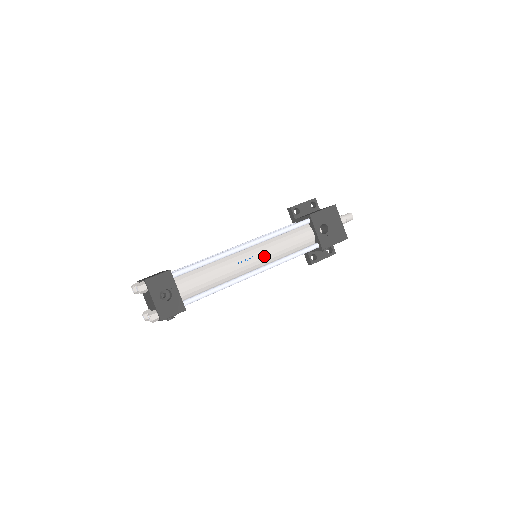
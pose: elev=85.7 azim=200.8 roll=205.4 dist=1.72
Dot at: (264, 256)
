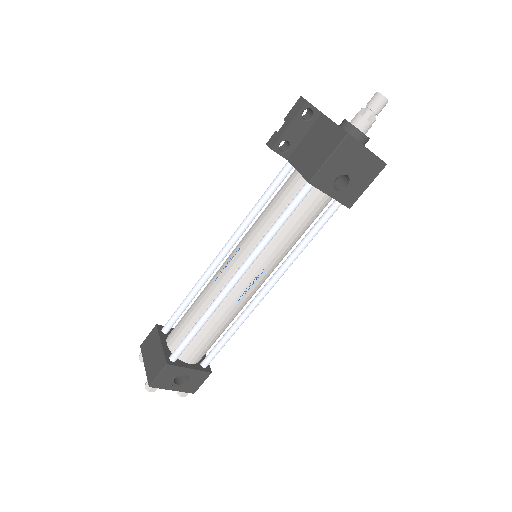
Dot at: (267, 269)
